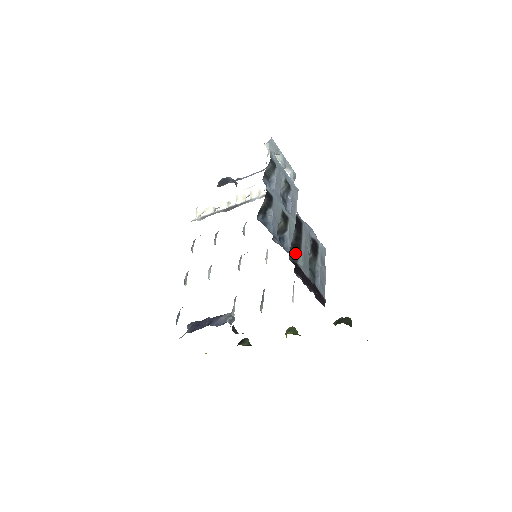
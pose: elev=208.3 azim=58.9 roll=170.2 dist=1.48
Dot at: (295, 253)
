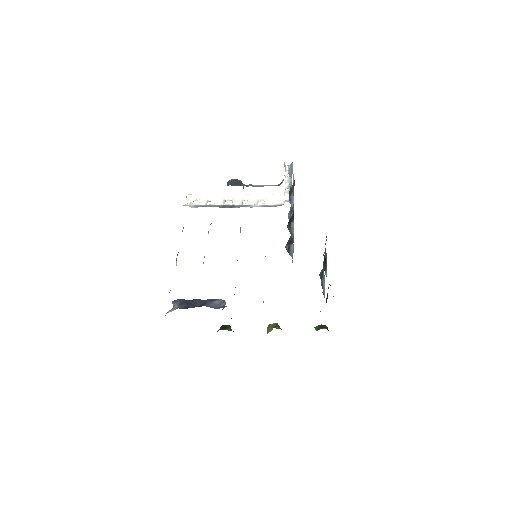
Dot at: (325, 265)
